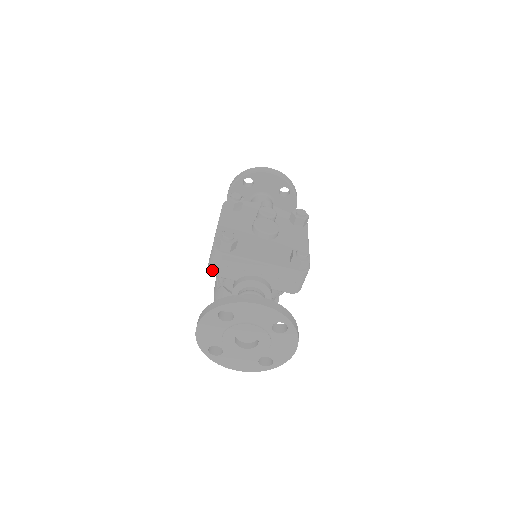
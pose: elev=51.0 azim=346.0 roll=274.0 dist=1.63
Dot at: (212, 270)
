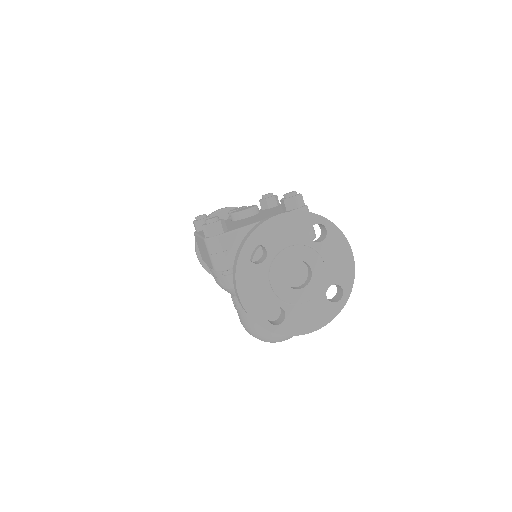
Dot at: (220, 265)
